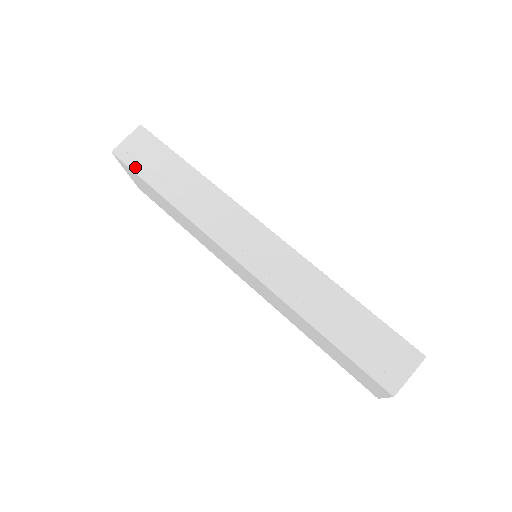
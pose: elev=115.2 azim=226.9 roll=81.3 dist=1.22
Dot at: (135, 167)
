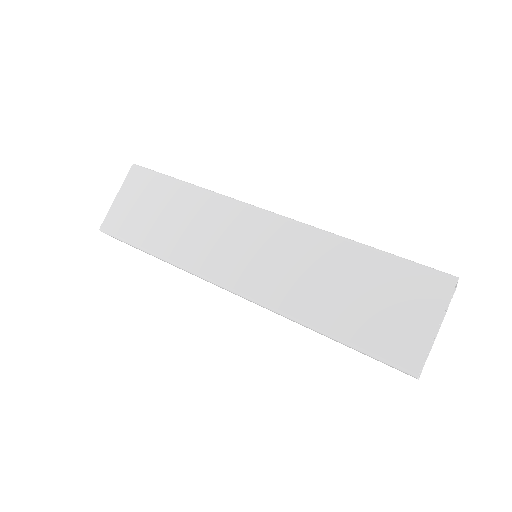
Dot at: (157, 172)
